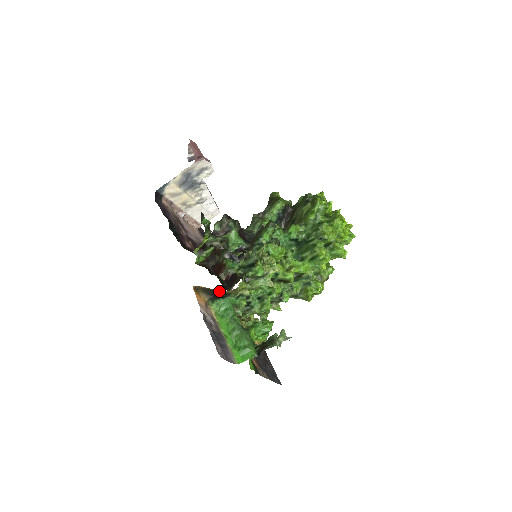
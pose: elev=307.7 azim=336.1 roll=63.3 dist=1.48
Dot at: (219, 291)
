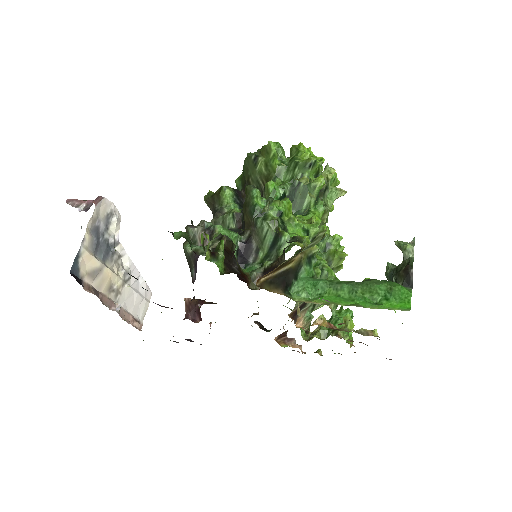
Dot at: (286, 269)
